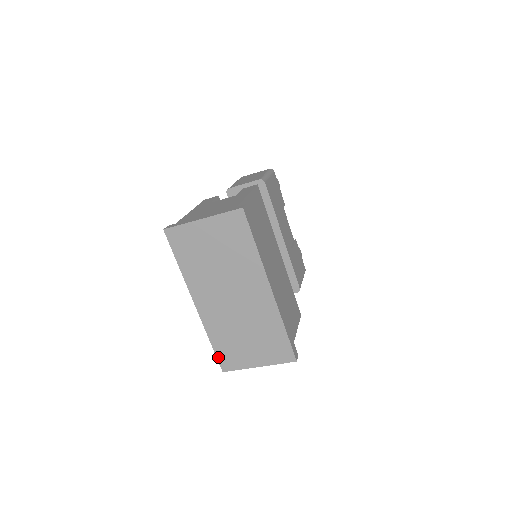
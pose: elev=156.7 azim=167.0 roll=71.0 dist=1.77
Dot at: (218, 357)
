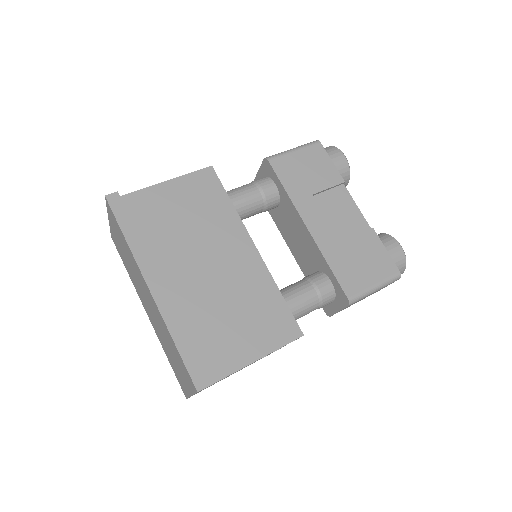
Dot at: (177, 379)
